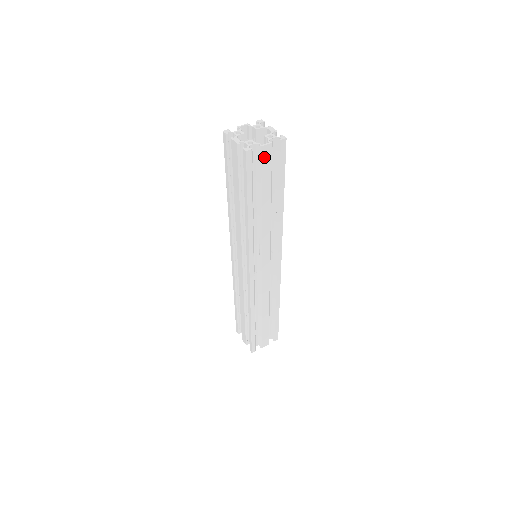
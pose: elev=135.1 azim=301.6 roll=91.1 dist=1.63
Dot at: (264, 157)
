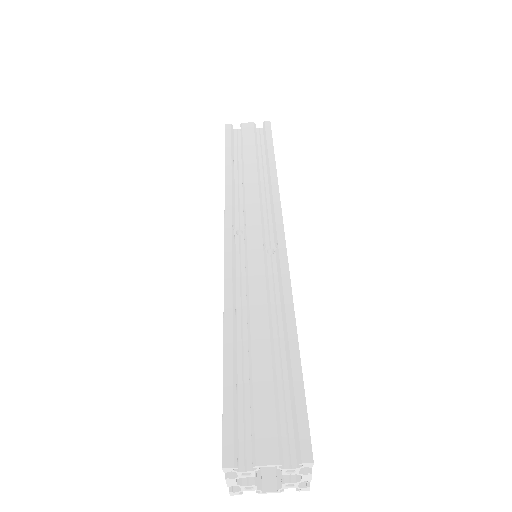
Dot at: (264, 469)
